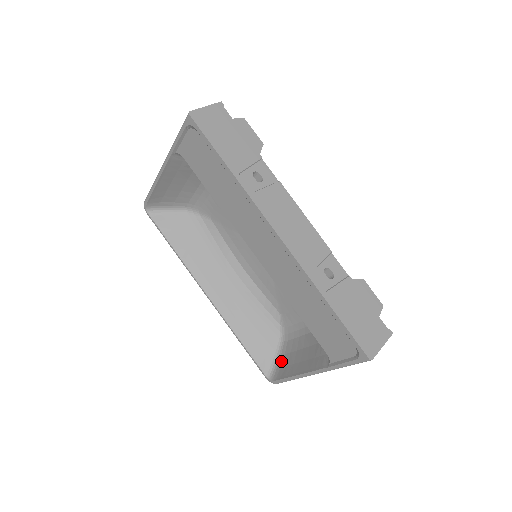
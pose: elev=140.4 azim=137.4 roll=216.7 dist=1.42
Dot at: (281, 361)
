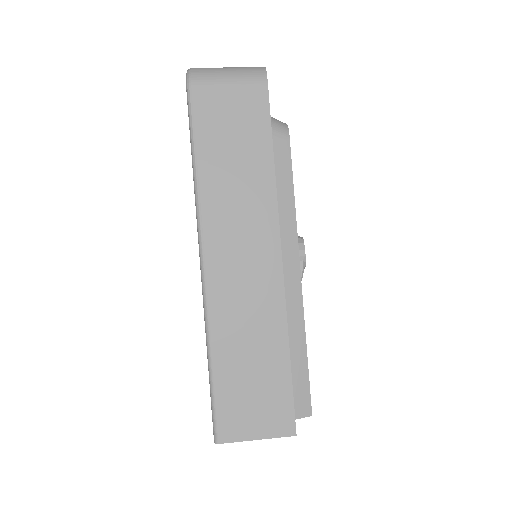
Dot at: occluded
